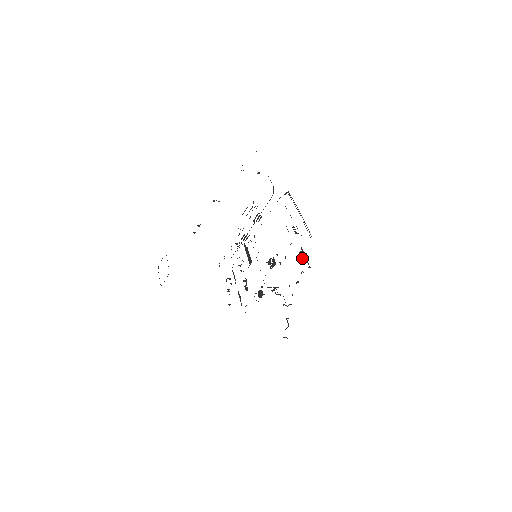
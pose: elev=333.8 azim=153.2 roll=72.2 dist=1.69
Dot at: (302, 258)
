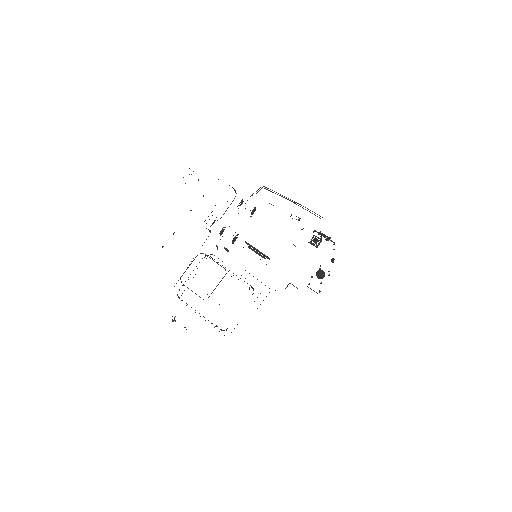
Dot at: (326, 236)
